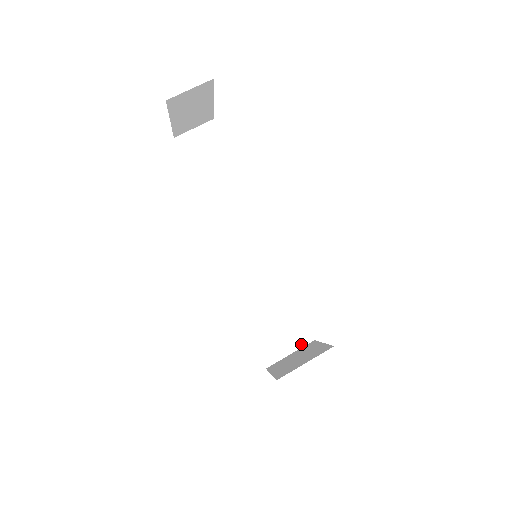
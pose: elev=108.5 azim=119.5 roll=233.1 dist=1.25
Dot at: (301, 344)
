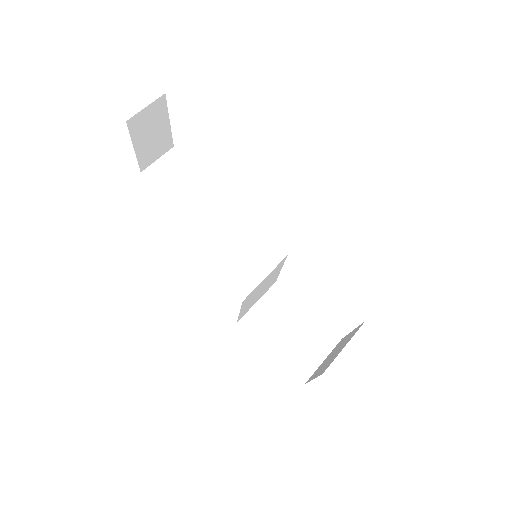
Dot at: (330, 347)
